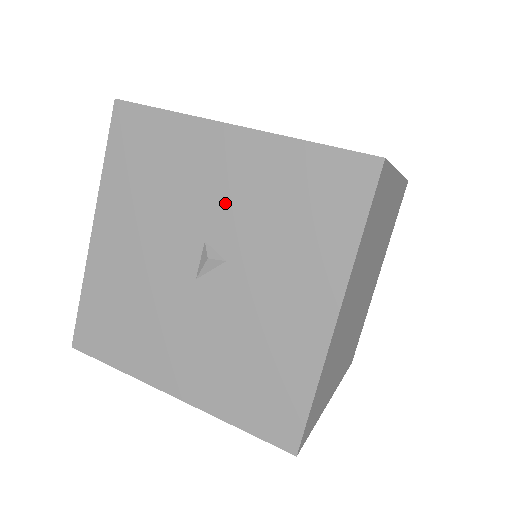
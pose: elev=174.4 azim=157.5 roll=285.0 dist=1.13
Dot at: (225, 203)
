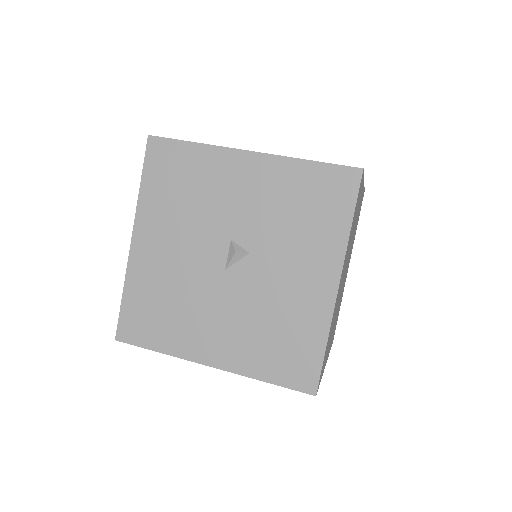
Dot at: (246, 209)
